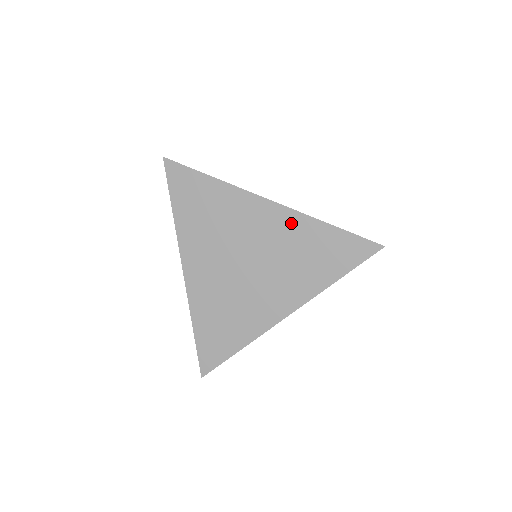
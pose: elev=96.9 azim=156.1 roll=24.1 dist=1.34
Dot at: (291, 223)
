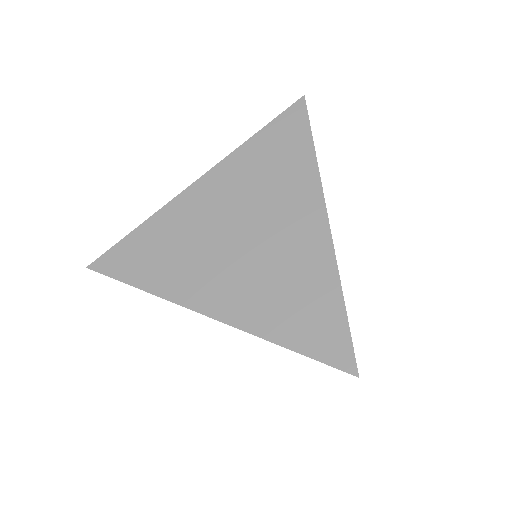
Dot at: (317, 256)
